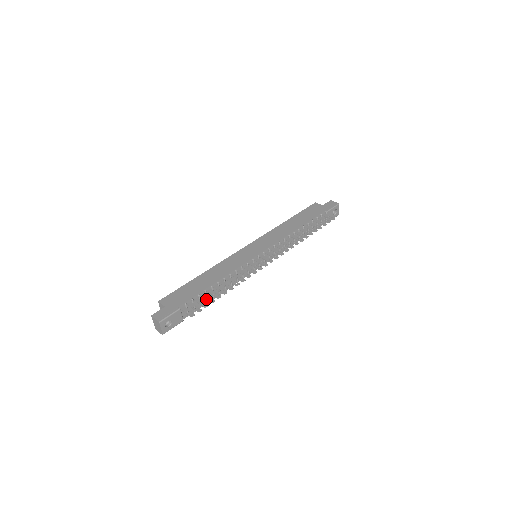
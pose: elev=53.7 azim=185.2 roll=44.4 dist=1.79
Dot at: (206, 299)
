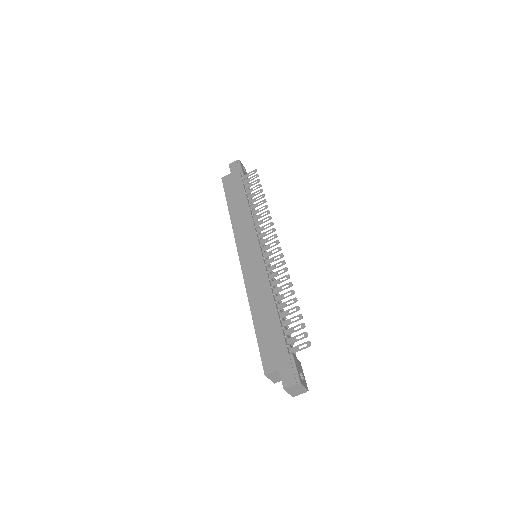
Dot at: (293, 322)
